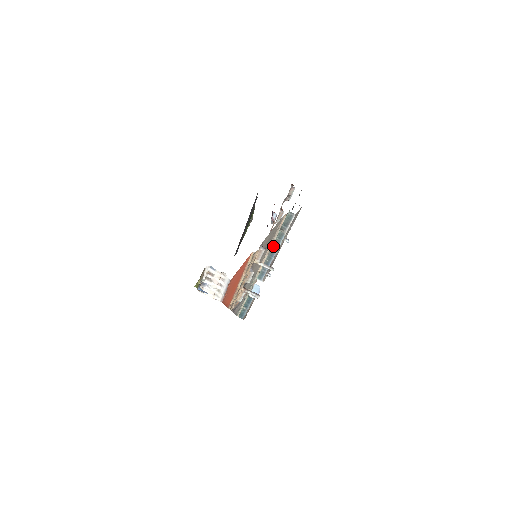
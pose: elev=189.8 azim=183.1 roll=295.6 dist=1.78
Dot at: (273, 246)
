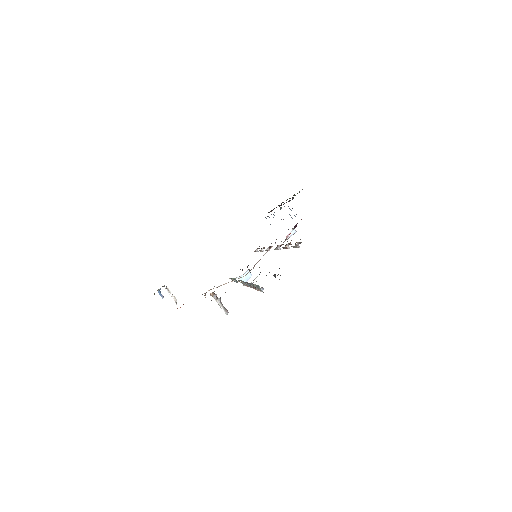
Dot at: (250, 284)
